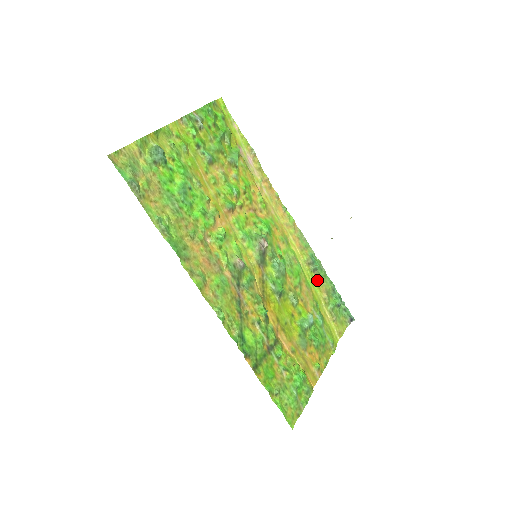
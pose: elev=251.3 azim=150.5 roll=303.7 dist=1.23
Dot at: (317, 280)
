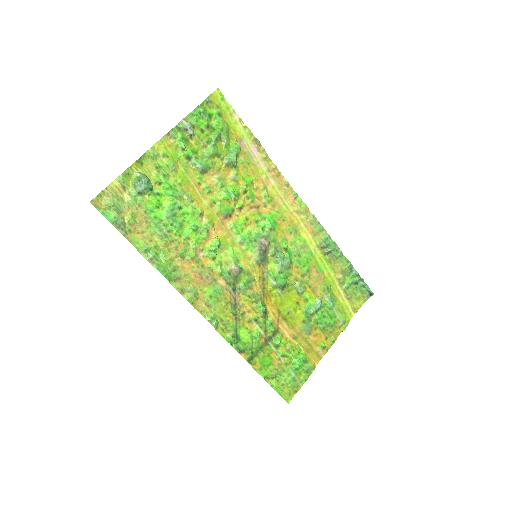
Dot at: (331, 262)
